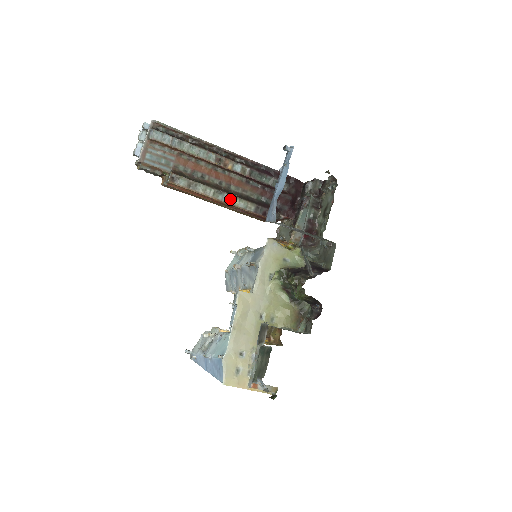
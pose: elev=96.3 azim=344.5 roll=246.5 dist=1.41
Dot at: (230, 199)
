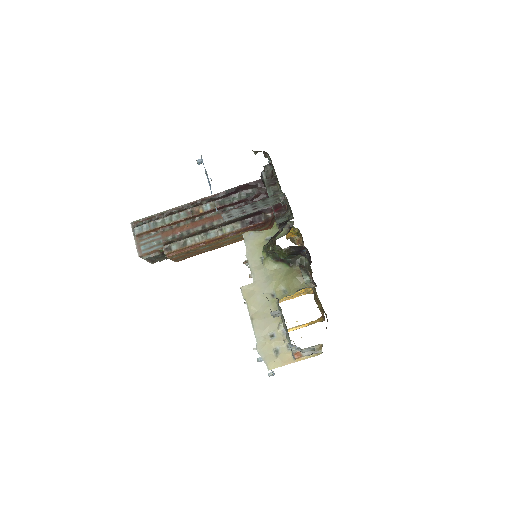
Dot at: (217, 232)
